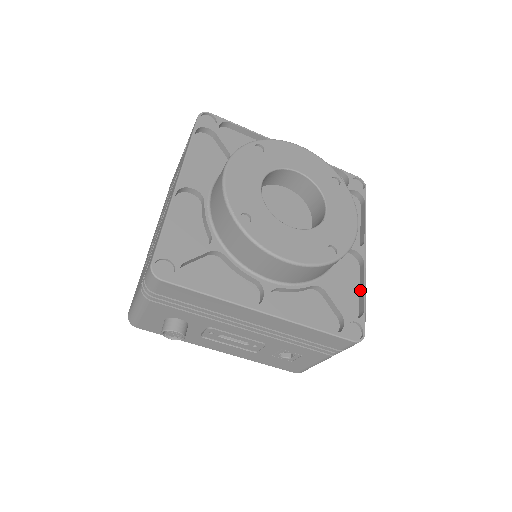
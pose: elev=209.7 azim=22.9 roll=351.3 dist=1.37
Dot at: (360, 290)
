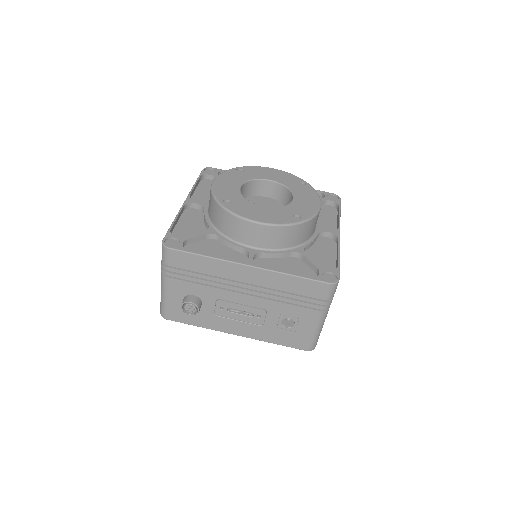
Dot at: (336, 257)
